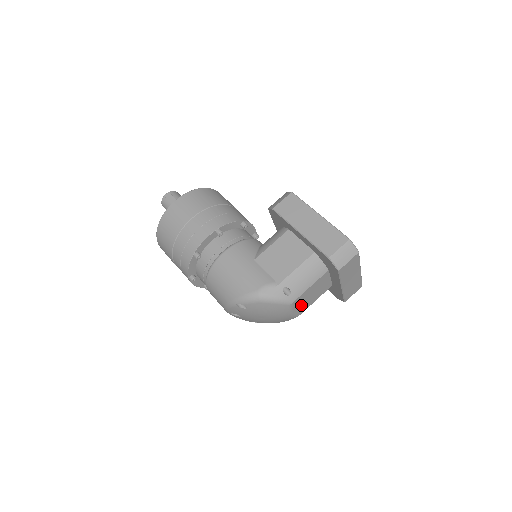
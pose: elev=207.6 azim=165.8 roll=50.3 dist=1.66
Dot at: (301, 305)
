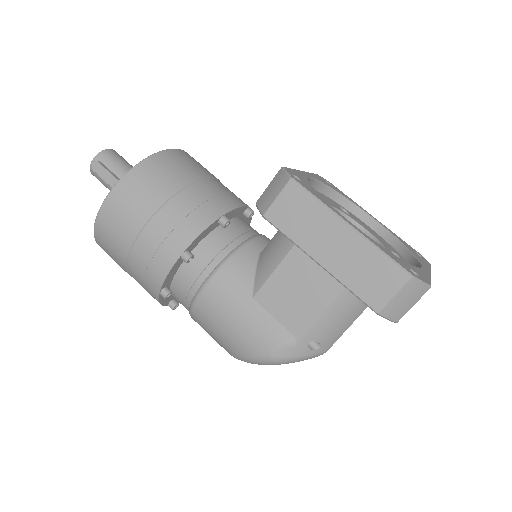
Dot at: occluded
